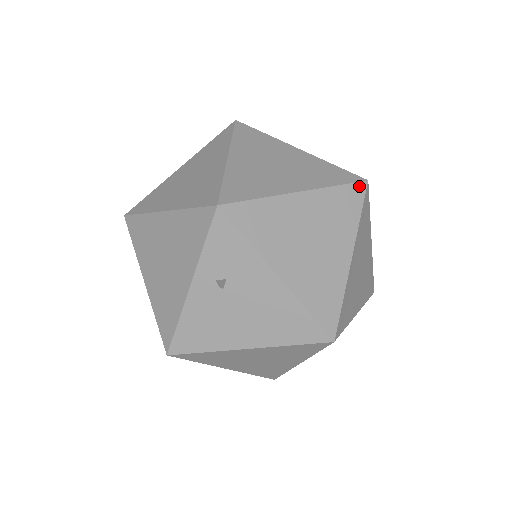
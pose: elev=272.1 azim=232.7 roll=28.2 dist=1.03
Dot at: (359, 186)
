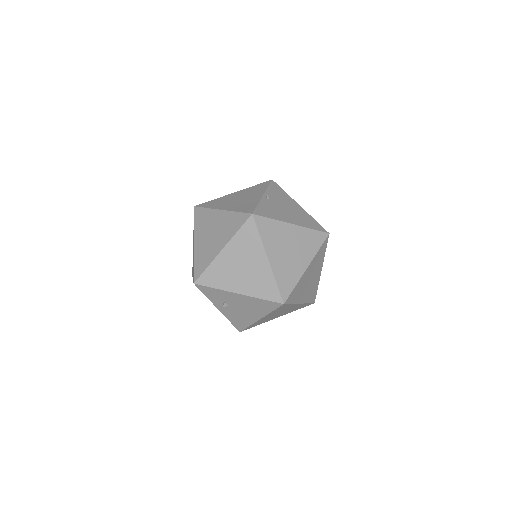
Dot at: (249, 221)
